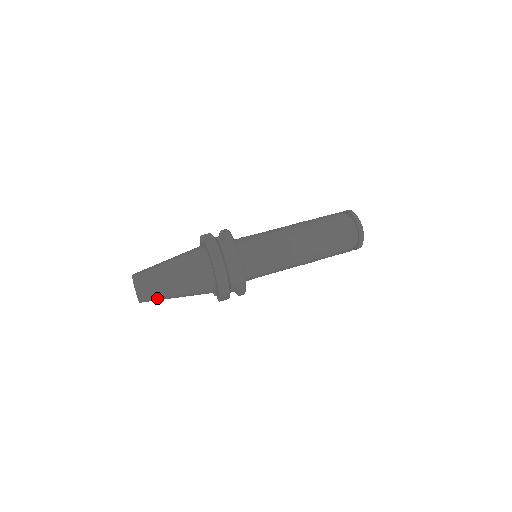
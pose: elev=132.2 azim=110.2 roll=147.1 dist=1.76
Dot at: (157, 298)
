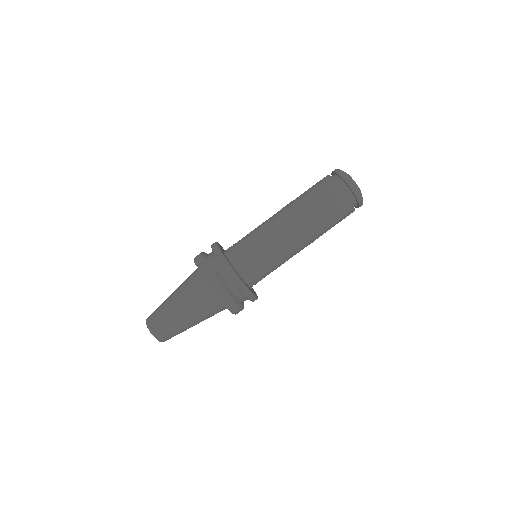
Dot at: occluded
